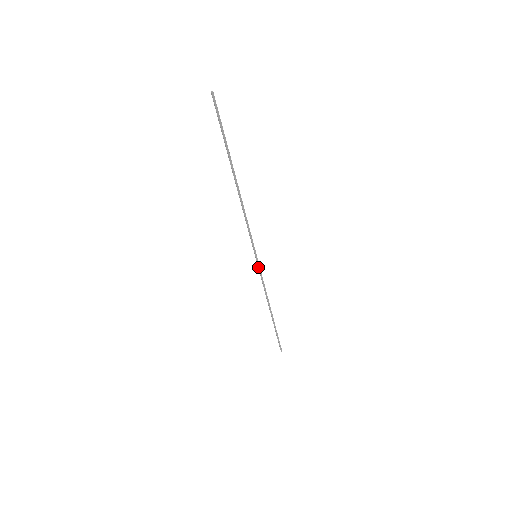
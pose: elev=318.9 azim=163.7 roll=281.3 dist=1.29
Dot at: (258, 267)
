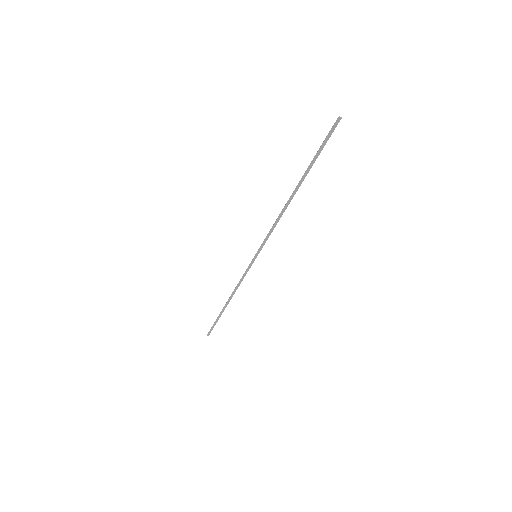
Dot at: occluded
